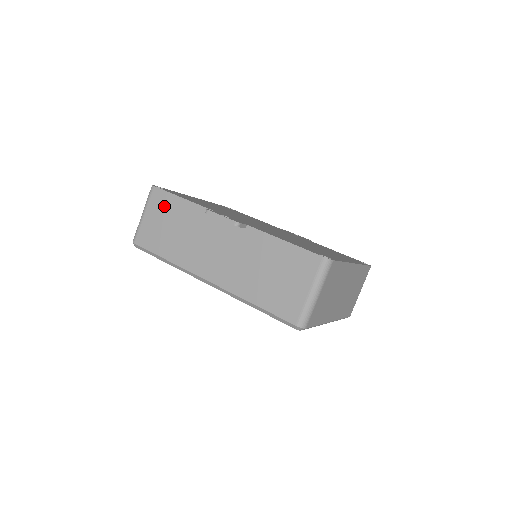
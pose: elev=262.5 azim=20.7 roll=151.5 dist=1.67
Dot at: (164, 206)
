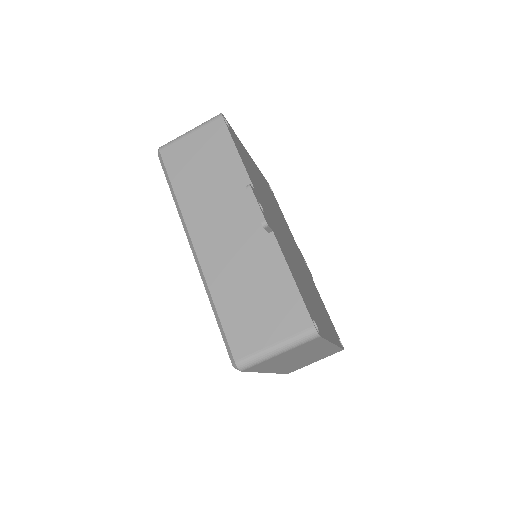
Dot at: (215, 143)
